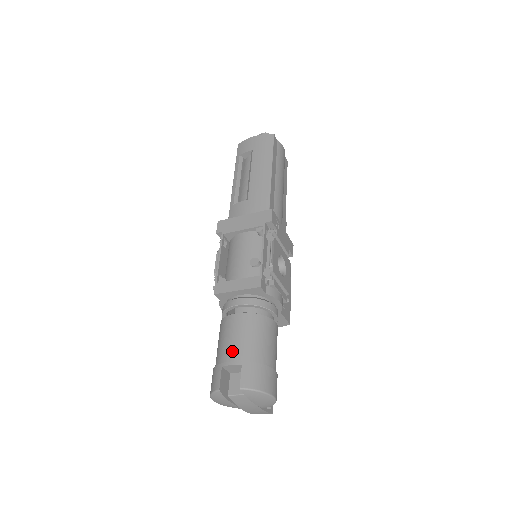
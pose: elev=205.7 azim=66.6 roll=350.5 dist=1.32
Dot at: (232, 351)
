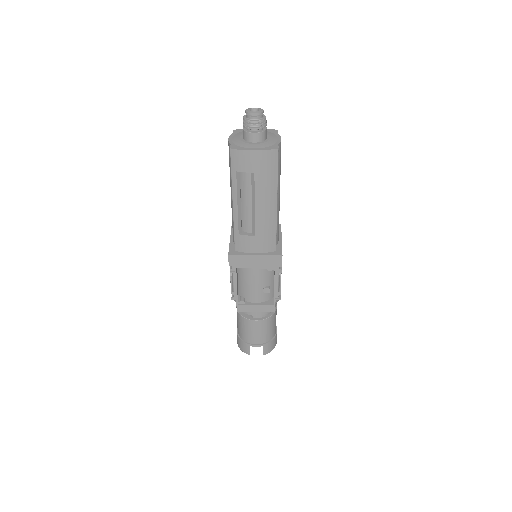
Dot at: (256, 340)
